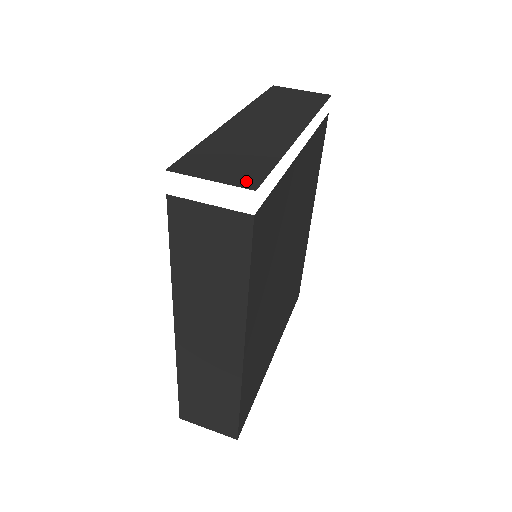
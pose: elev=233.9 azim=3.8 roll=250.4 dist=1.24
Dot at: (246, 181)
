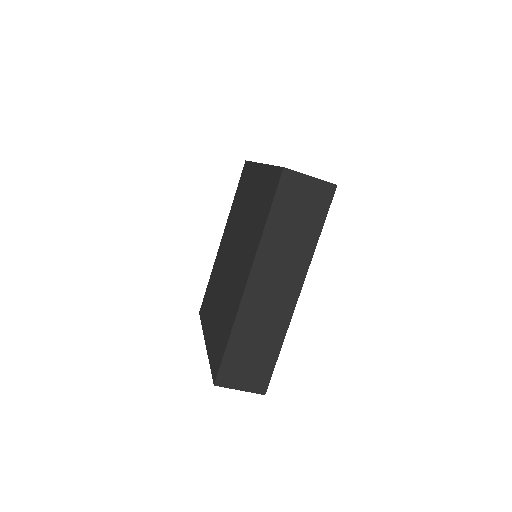
Dot at: occluded
